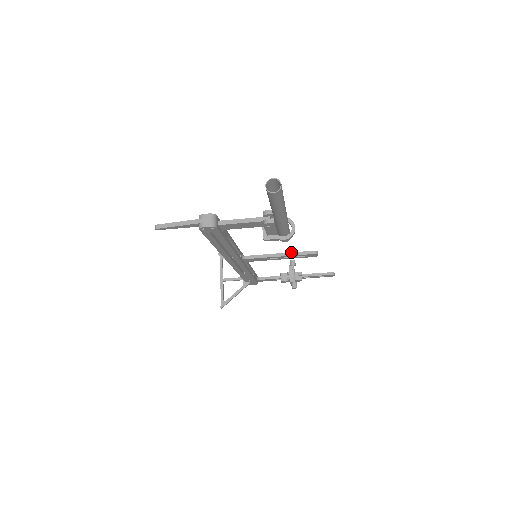
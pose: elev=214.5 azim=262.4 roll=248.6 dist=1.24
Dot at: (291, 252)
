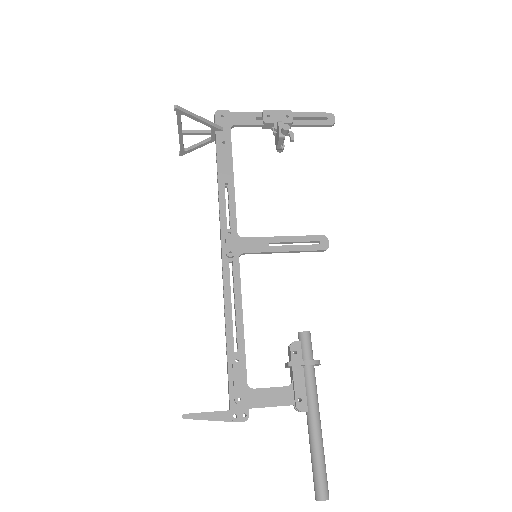
Dot at: (298, 251)
